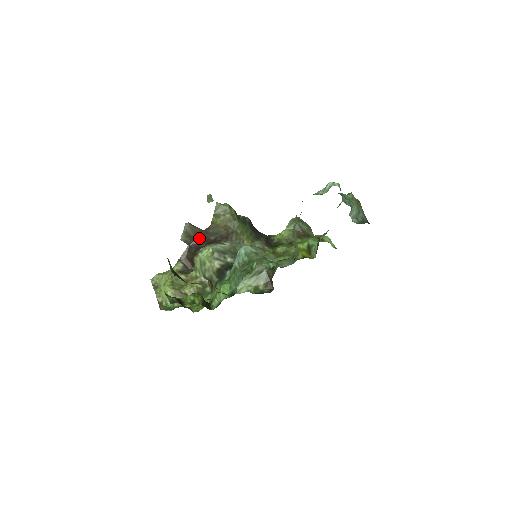
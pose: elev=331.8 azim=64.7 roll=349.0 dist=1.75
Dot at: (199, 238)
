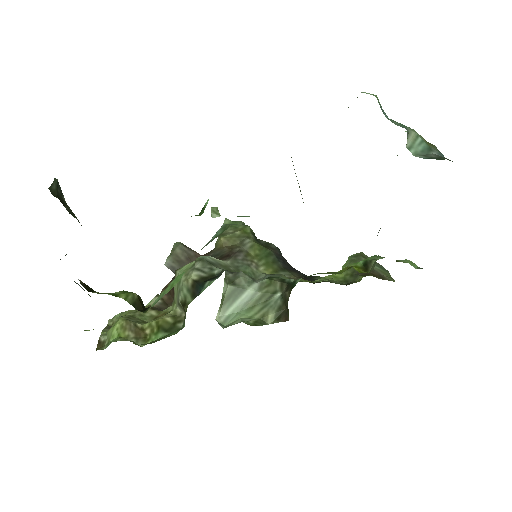
Dot at: occluded
